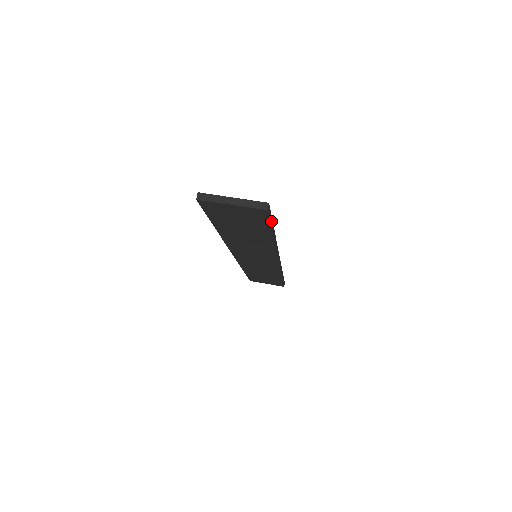
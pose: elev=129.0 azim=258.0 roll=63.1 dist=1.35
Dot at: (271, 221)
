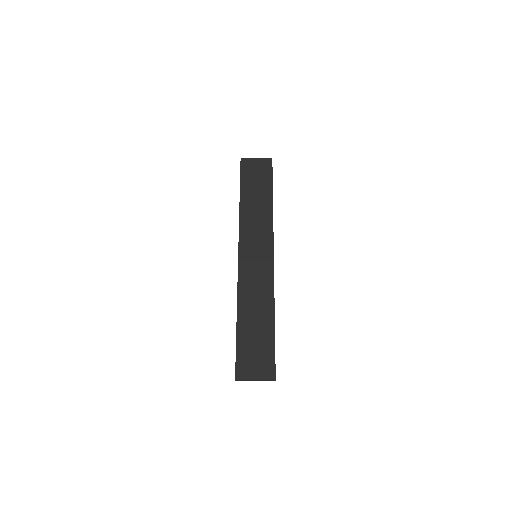
Dot at: occluded
